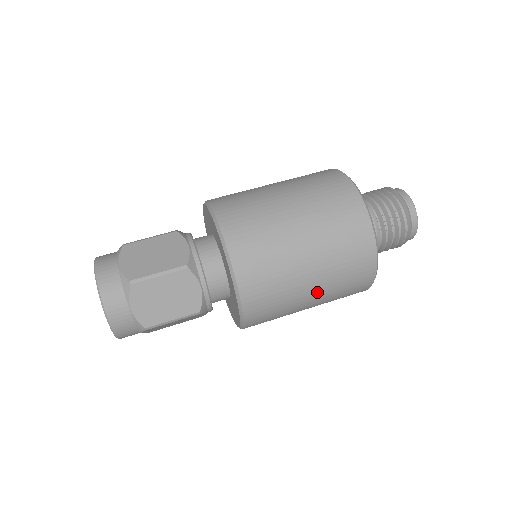
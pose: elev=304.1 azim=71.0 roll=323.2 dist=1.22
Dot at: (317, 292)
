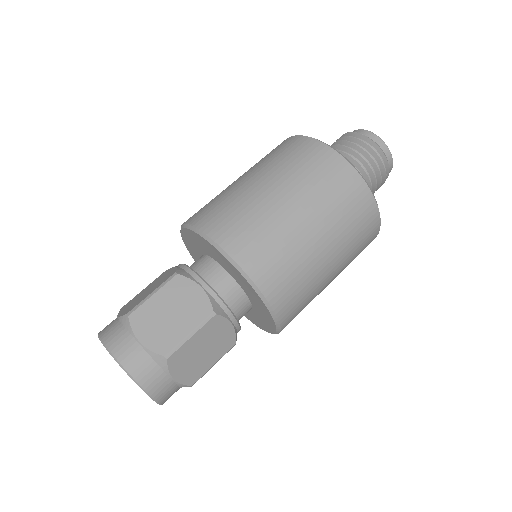
Dot at: (336, 275)
